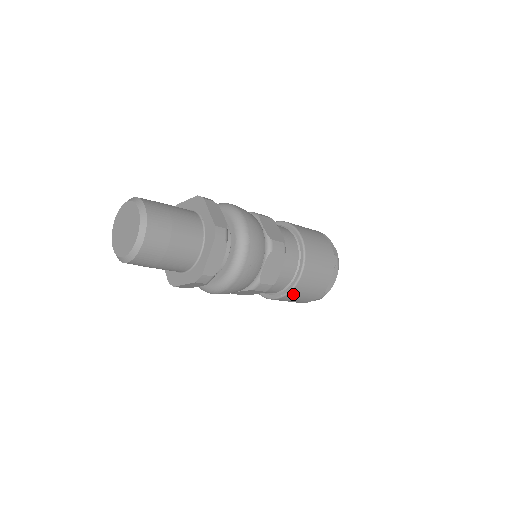
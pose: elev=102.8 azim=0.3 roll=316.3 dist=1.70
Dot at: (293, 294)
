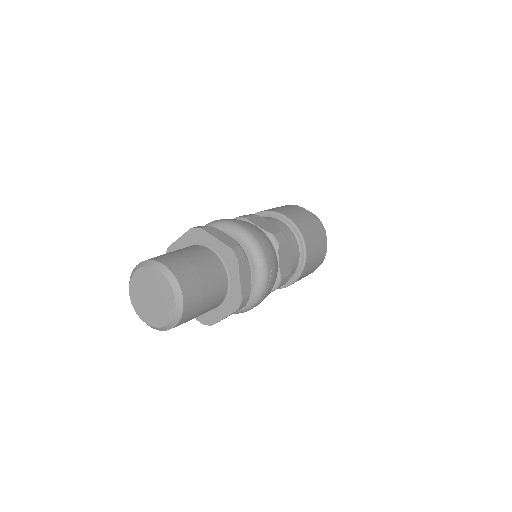
Dot at: occluded
